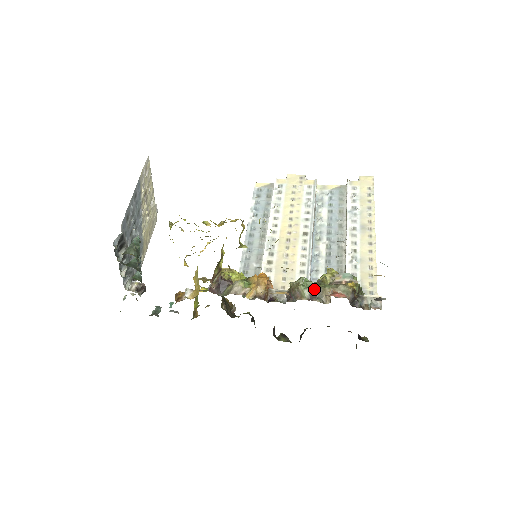
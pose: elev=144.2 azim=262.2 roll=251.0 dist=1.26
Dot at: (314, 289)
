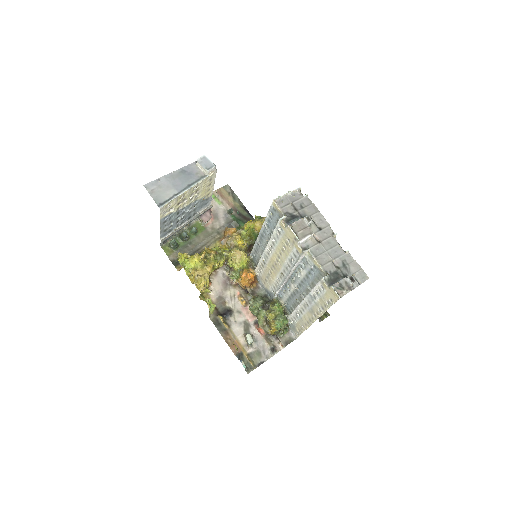
Dot at: occluded
